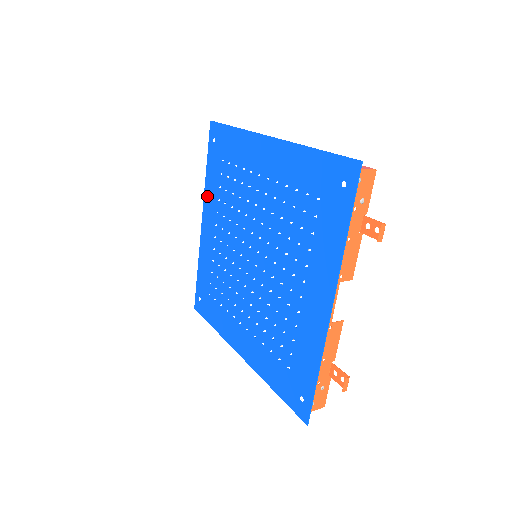
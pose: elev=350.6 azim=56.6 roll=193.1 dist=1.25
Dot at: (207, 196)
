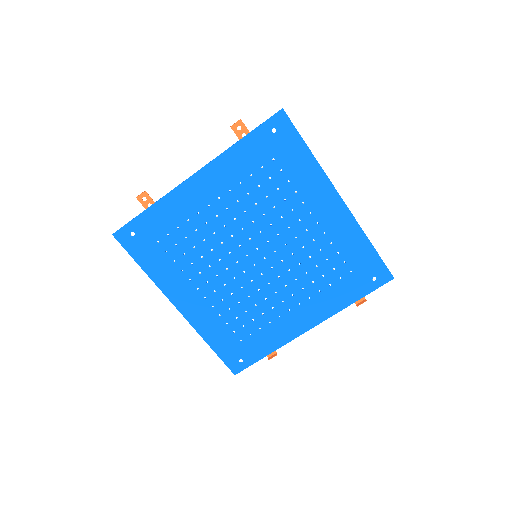
Dot at: (223, 163)
